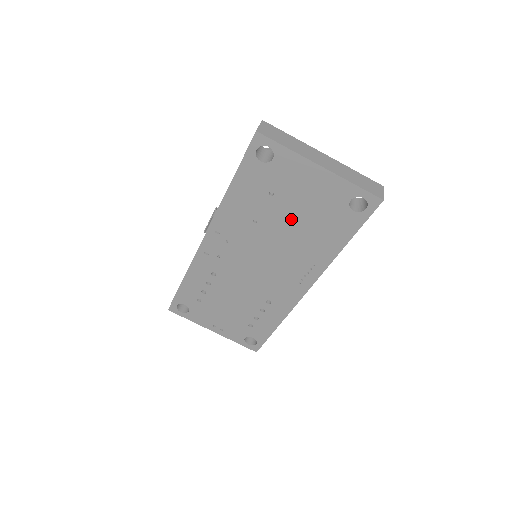
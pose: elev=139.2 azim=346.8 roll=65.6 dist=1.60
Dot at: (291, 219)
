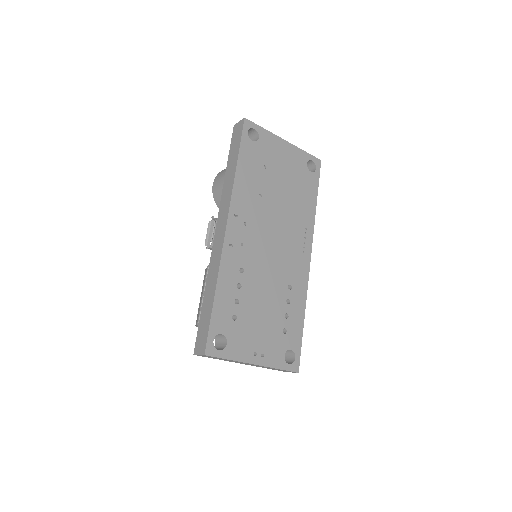
Dot at: (281, 187)
